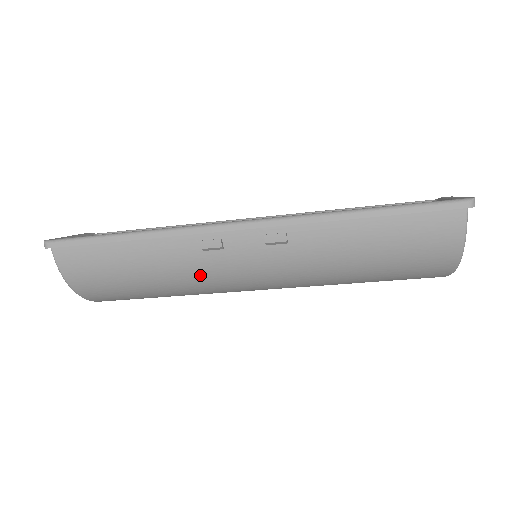
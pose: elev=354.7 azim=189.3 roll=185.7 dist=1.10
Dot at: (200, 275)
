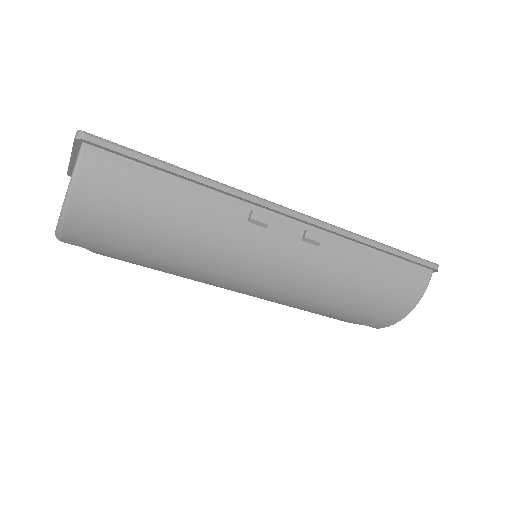
Dot at: (226, 245)
